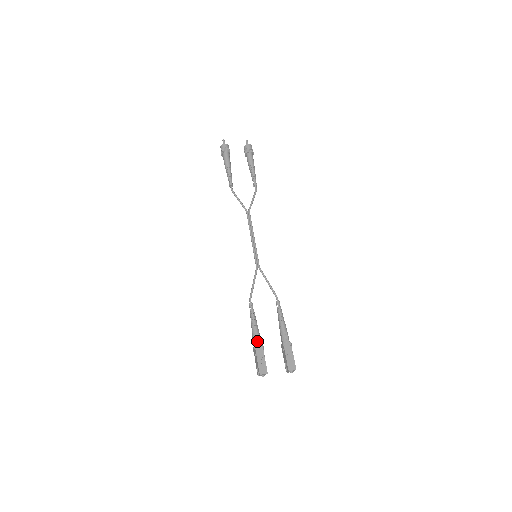
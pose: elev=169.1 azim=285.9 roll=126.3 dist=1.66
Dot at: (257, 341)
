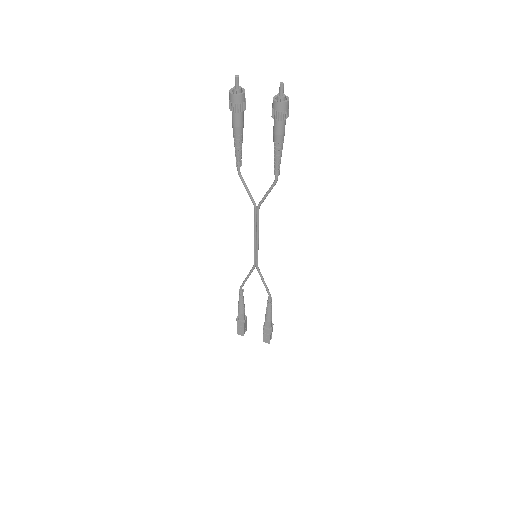
Dot at: (240, 317)
